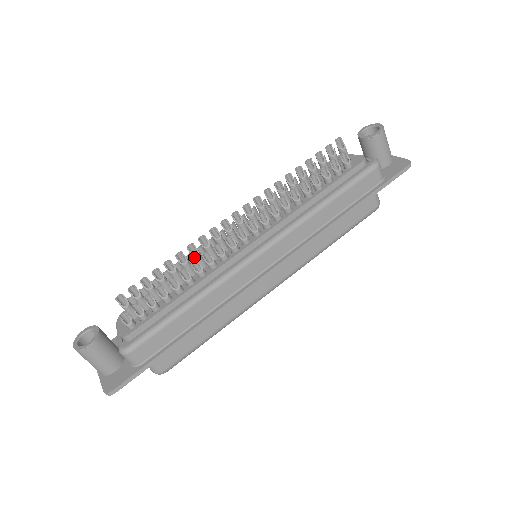
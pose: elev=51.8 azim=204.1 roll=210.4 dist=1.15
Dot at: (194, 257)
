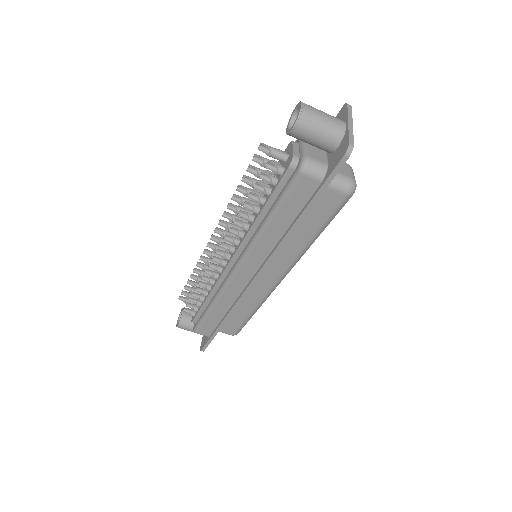
Dot at: (204, 271)
